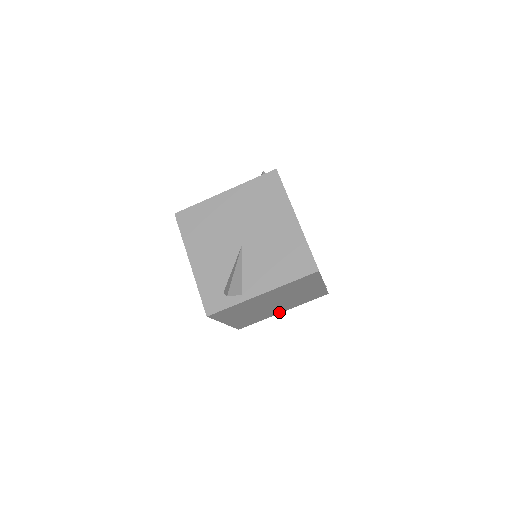
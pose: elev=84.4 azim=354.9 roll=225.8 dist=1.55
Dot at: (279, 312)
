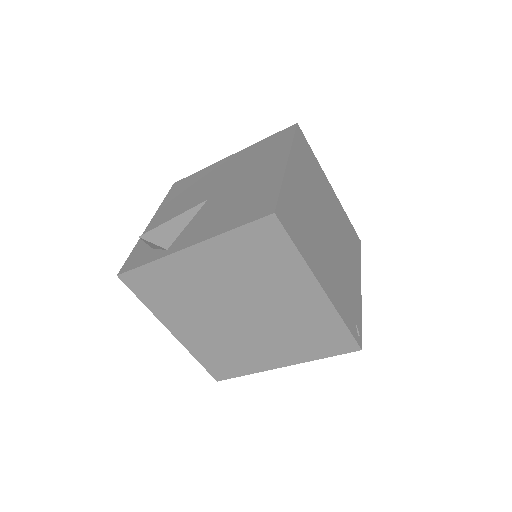
Dot at: (275, 363)
